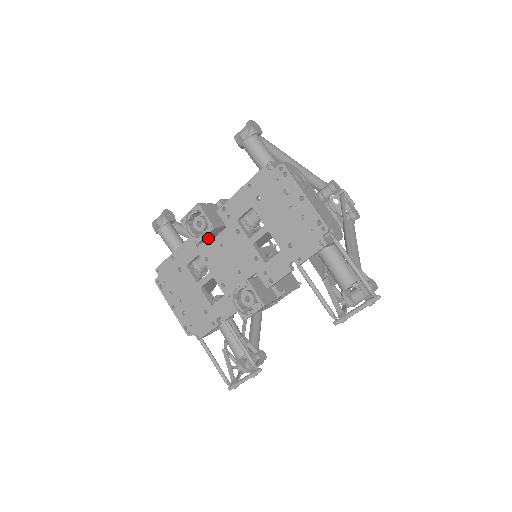
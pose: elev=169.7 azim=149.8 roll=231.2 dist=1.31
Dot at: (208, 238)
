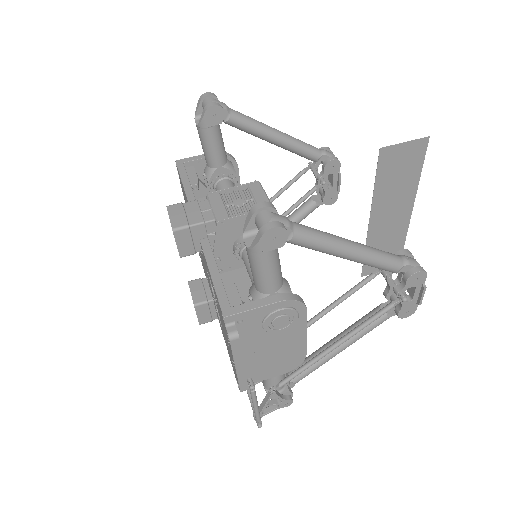
Dot at: occluded
